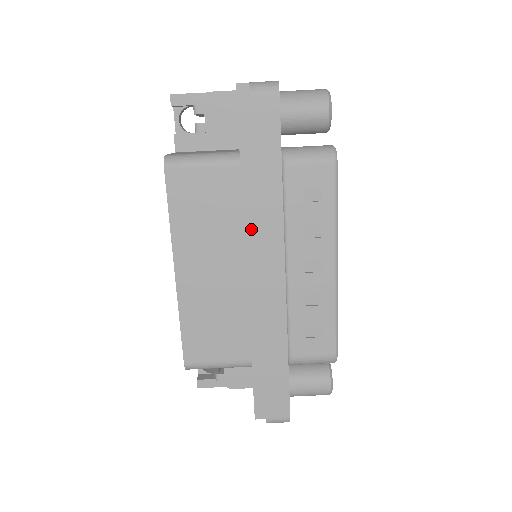
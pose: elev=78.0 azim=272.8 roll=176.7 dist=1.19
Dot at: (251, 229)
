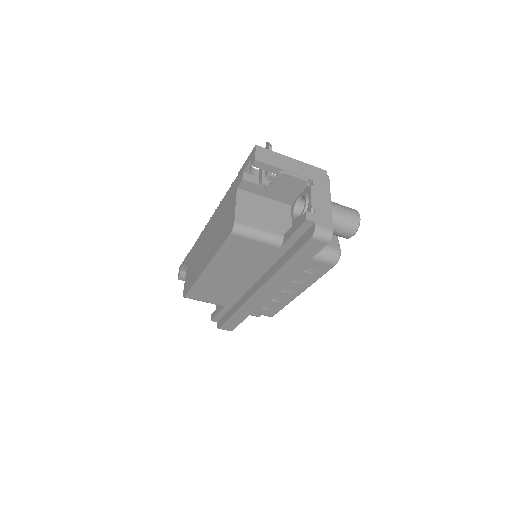
Dot at: (264, 270)
